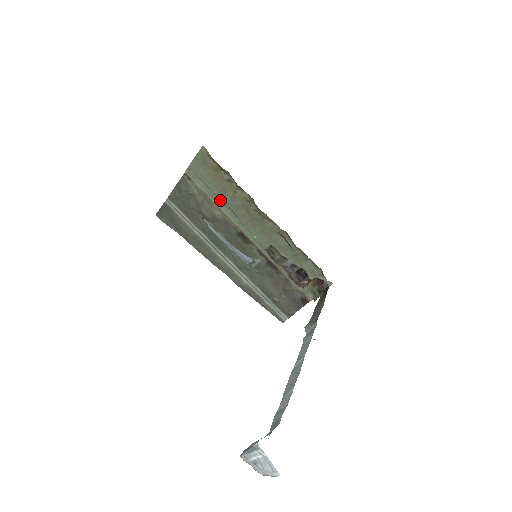
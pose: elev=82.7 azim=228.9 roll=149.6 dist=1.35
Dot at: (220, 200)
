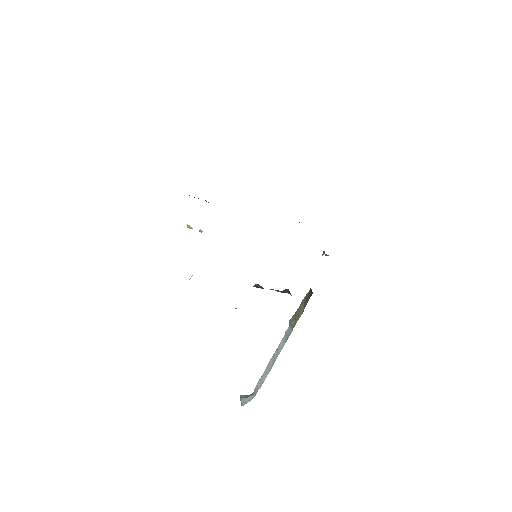
Dot at: occluded
